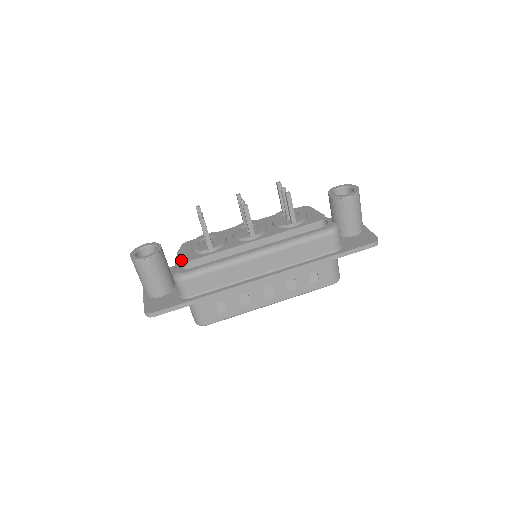
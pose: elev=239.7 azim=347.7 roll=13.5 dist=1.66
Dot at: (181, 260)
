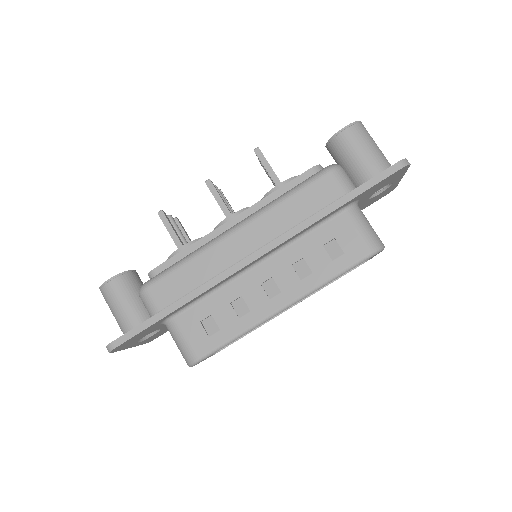
Dot at: (150, 273)
